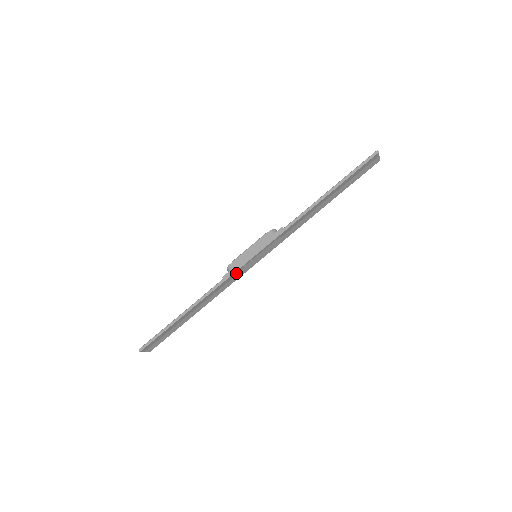
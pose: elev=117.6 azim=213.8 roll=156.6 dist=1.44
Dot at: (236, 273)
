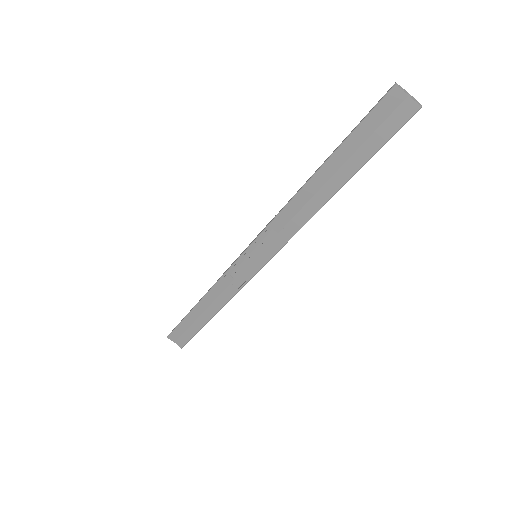
Dot at: (236, 273)
